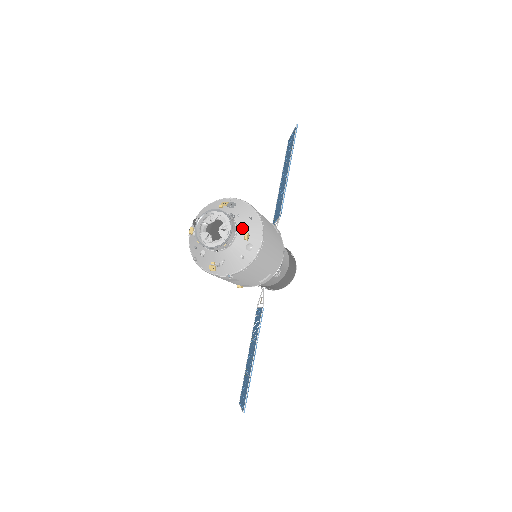
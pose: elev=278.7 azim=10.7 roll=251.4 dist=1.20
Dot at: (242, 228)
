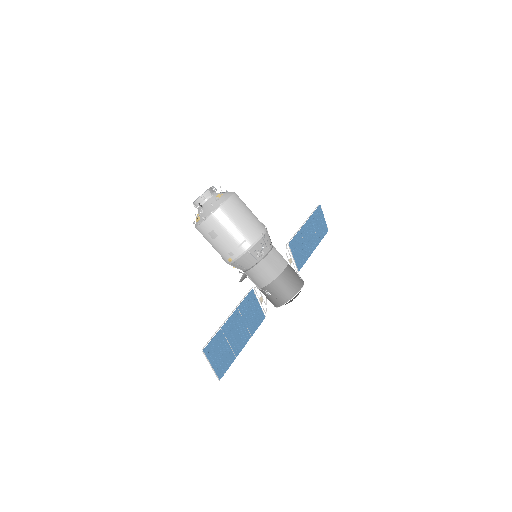
Dot at: (219, 194)
